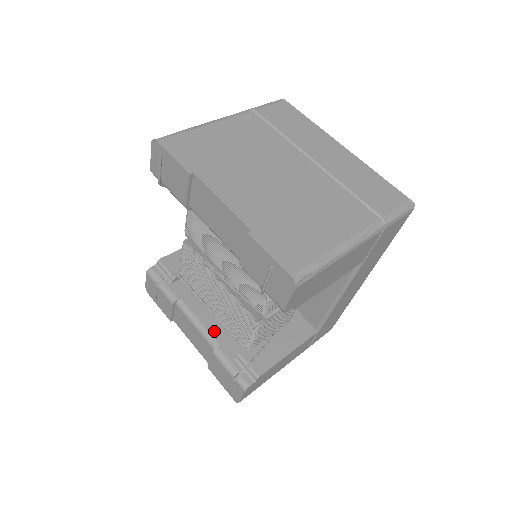
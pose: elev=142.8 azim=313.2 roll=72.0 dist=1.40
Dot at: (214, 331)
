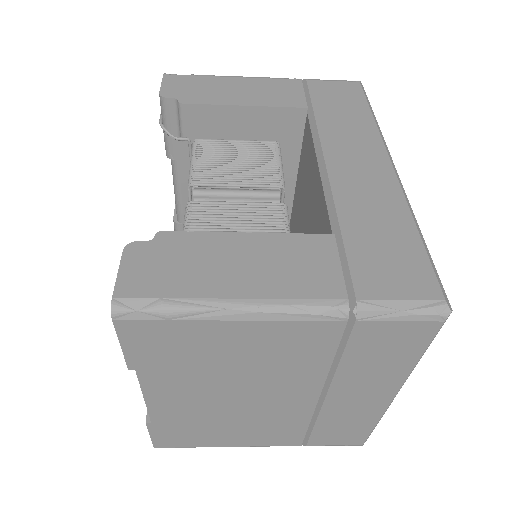
Dot at: occluded
